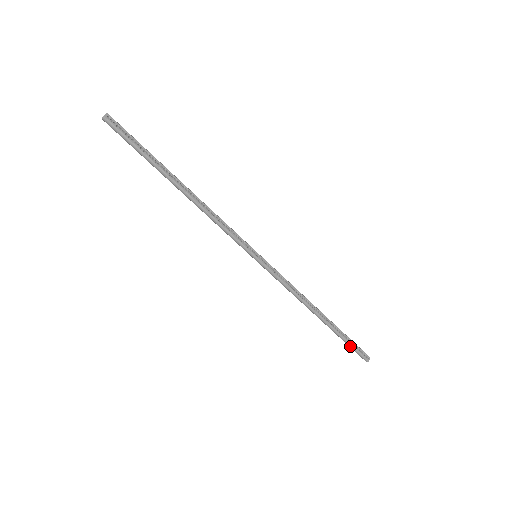
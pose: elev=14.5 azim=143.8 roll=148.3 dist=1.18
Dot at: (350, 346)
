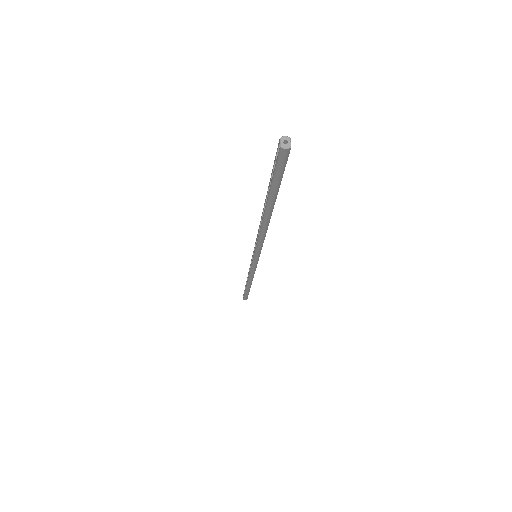
Dot at: (247, 295)
